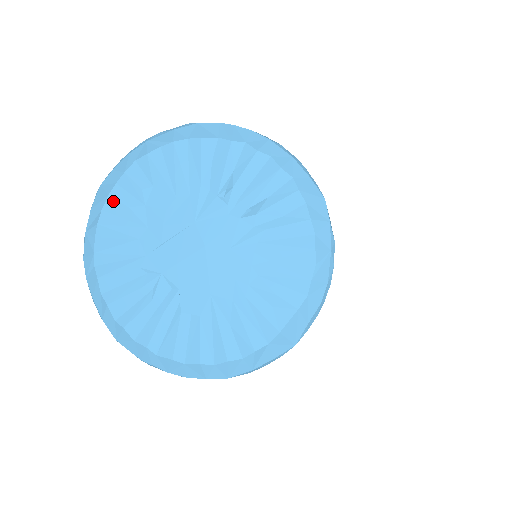
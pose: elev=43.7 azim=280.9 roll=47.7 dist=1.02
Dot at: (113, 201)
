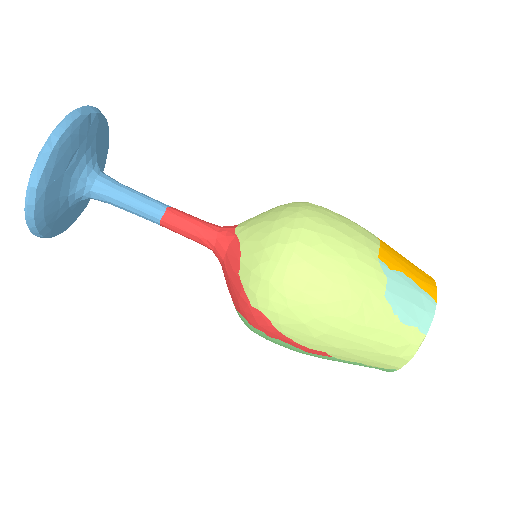
Dot at: occluded
